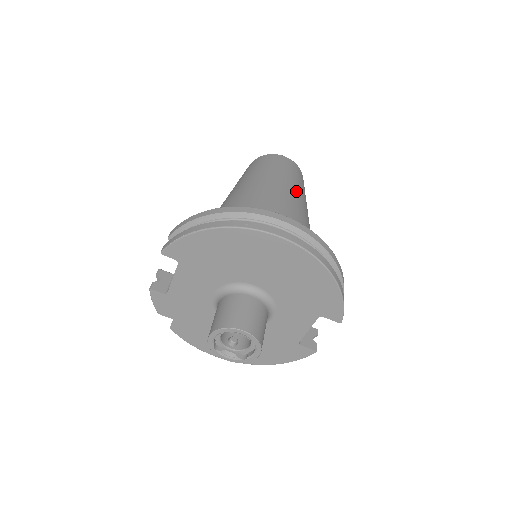
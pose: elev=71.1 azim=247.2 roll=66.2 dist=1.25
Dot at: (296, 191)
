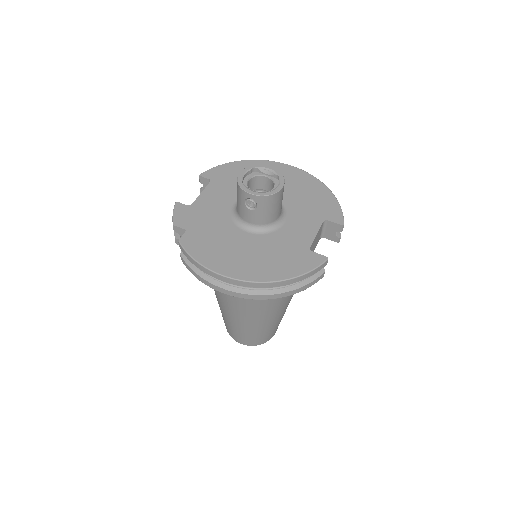
Dot at: occluded
